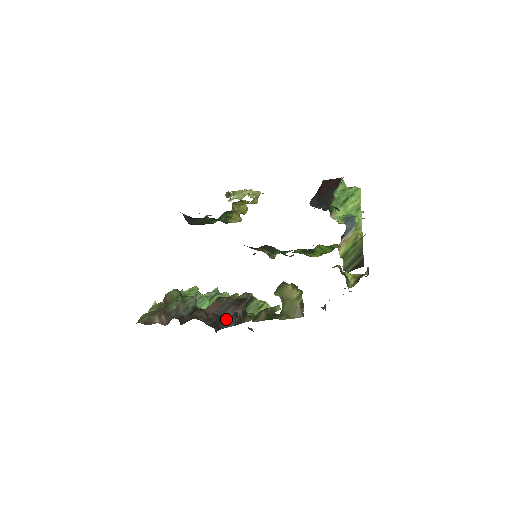
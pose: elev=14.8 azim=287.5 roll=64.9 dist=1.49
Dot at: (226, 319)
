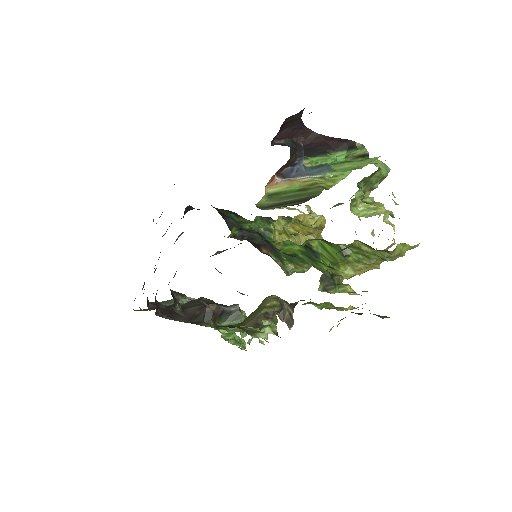
Dot at: (186, 313)
